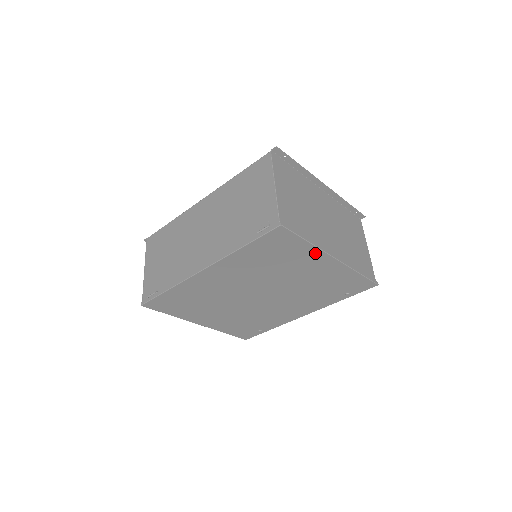
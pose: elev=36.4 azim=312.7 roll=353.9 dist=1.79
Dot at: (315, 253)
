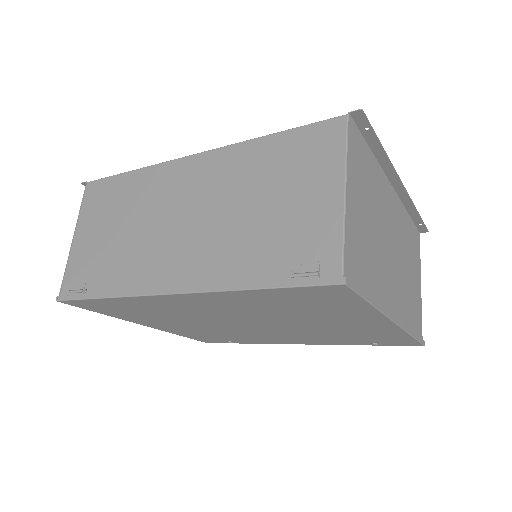
Dot at: (370, 314)
